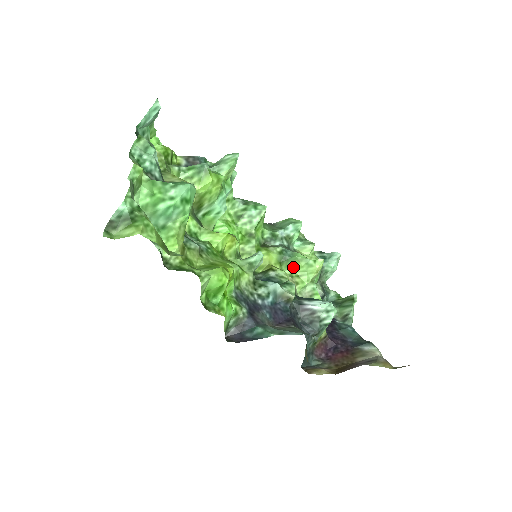
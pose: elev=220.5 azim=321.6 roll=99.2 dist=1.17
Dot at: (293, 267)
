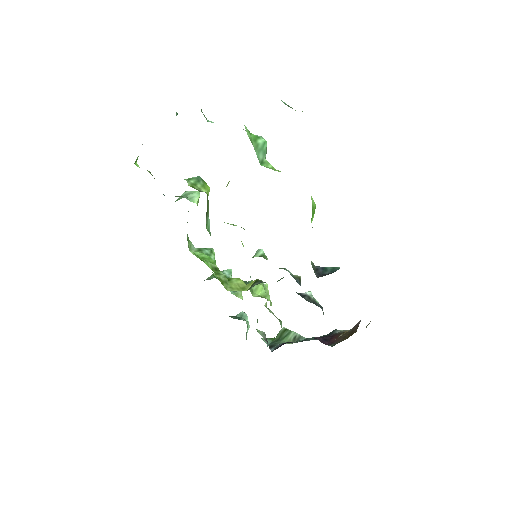
Dot at: (256, 291)
